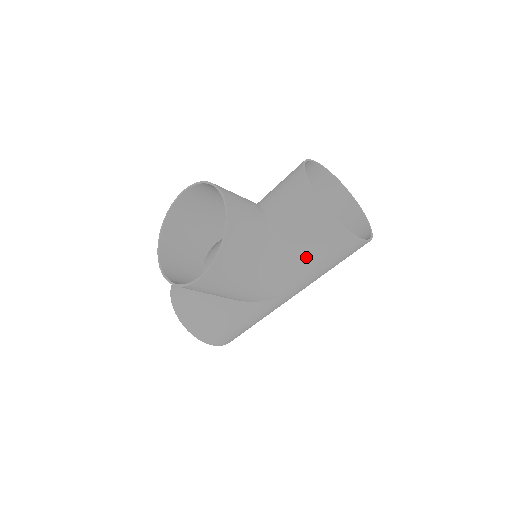
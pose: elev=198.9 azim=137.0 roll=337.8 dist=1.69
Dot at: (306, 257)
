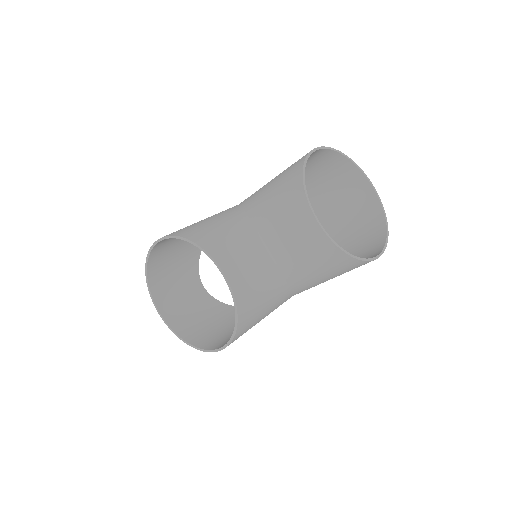
Dot at: (321, 280)
